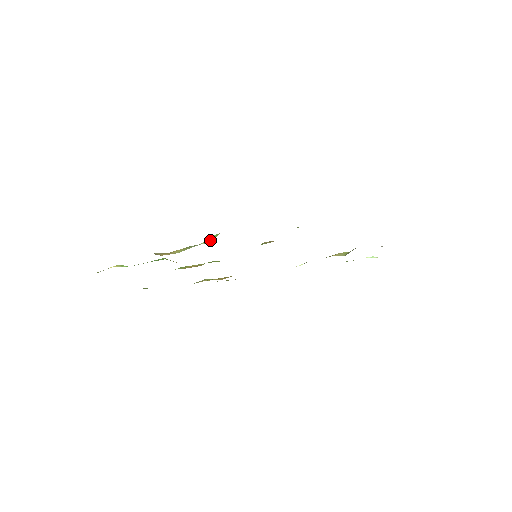
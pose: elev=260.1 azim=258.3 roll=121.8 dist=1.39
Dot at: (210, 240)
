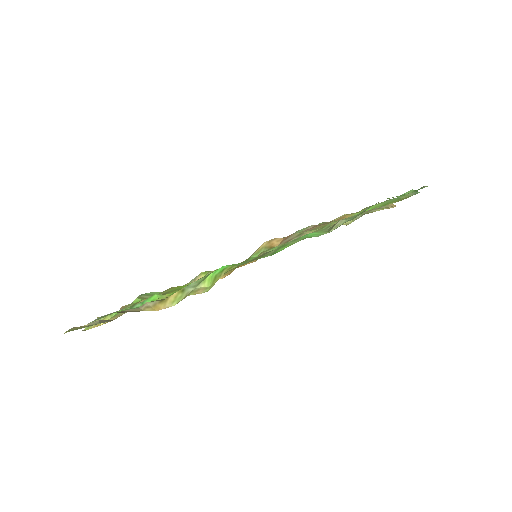
Dot at: (208, 283)
